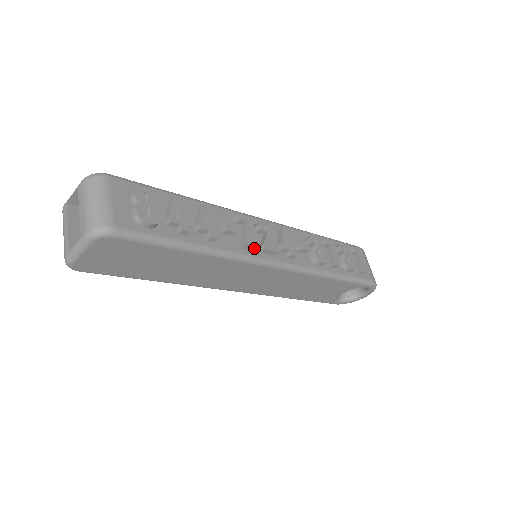
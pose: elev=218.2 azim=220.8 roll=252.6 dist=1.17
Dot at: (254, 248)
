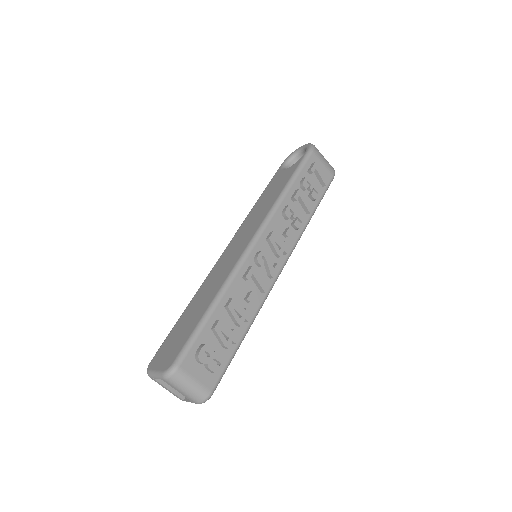
Dot at: (266, 281)
